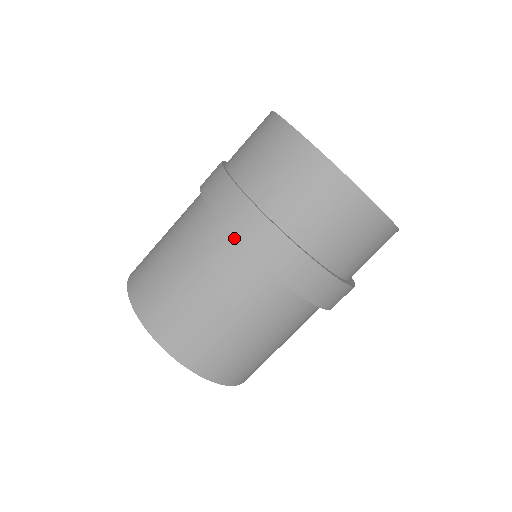
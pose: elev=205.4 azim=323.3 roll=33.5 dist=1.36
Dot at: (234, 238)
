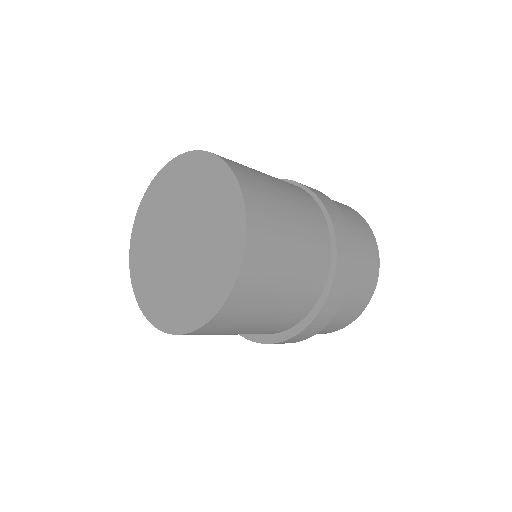
Dot at: (314, 193)
